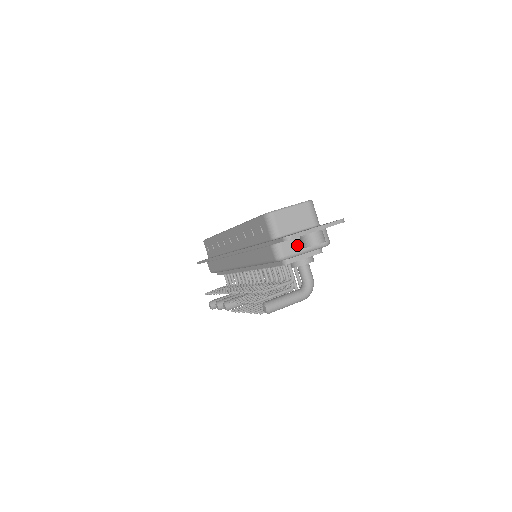
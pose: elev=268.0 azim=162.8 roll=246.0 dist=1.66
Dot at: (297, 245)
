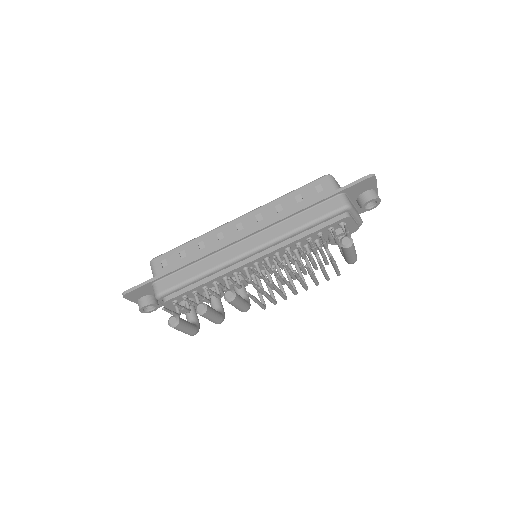
Dot at: (353, 206)
